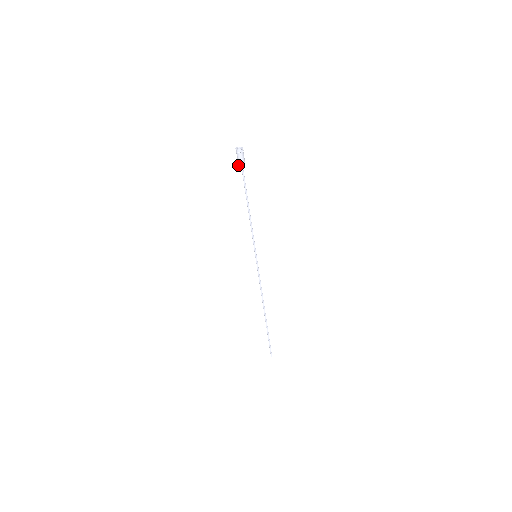
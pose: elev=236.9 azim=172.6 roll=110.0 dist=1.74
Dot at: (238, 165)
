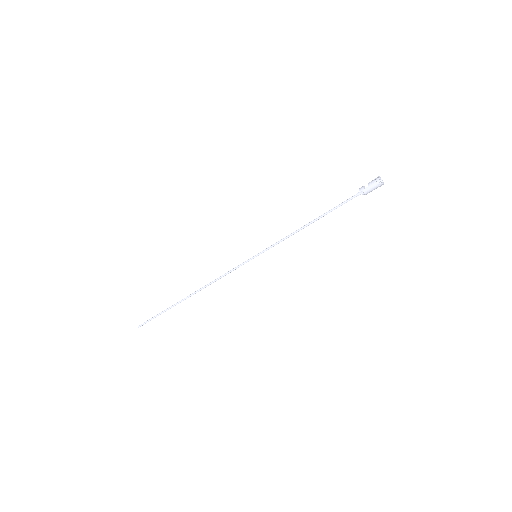
Dot at: (360, 188)
